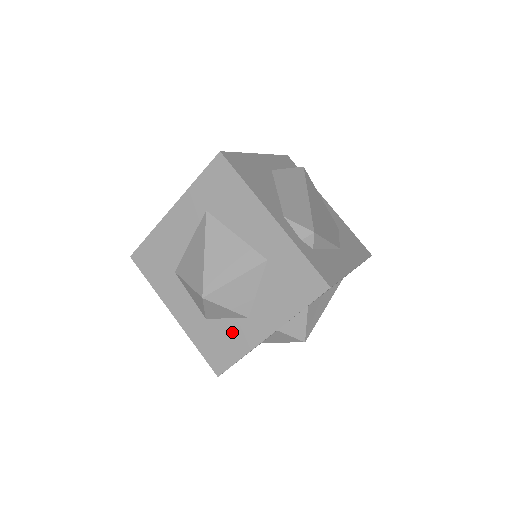
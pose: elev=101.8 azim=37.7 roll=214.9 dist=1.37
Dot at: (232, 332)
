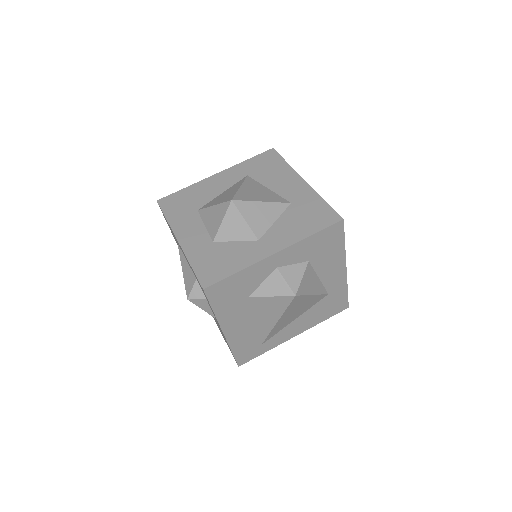
Dot at: (237, 251)
